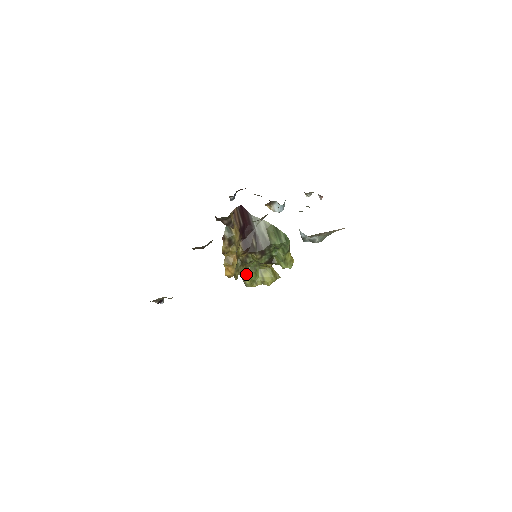
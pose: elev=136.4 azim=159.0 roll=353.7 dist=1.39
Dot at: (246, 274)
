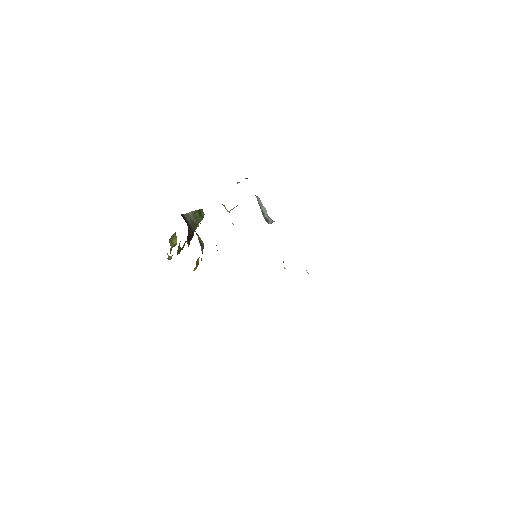
Dot at: (177, 254)
